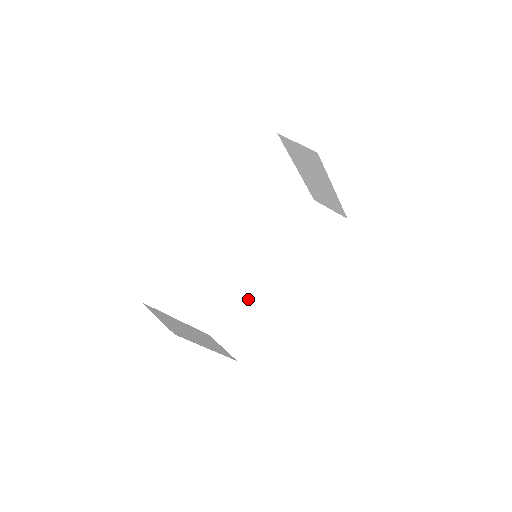
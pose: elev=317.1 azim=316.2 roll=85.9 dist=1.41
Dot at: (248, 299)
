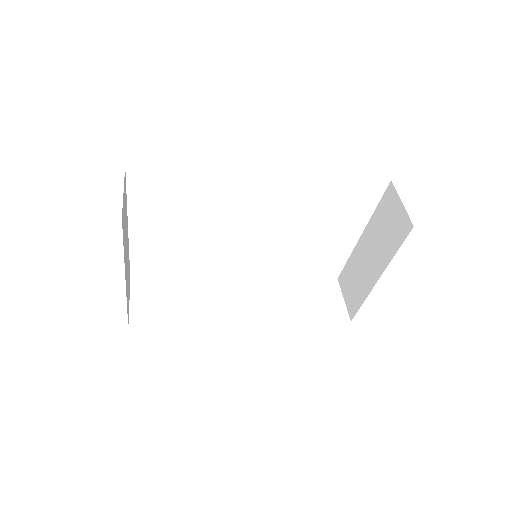
Dot at: (198, 289)
